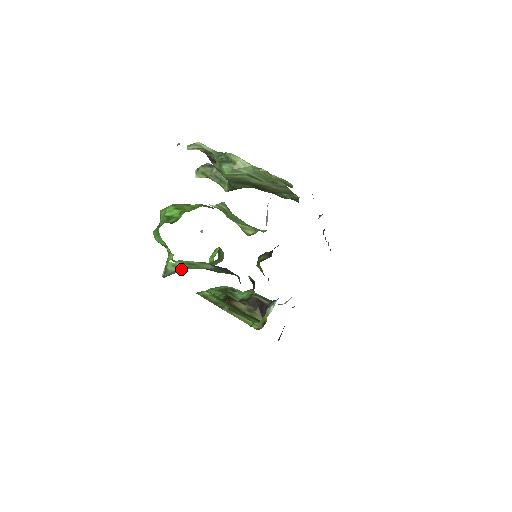
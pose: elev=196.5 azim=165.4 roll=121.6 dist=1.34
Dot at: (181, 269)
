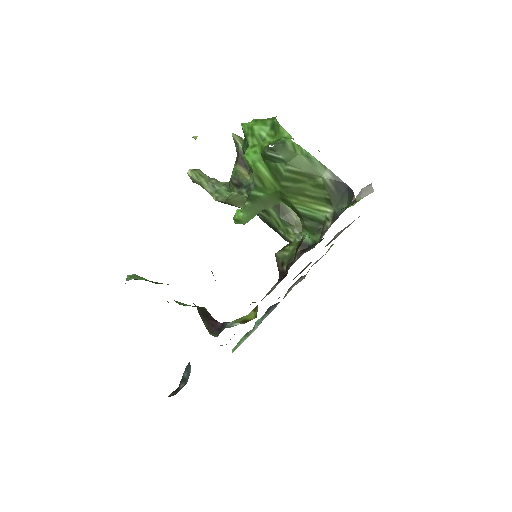
Dot at: (289, 158)
